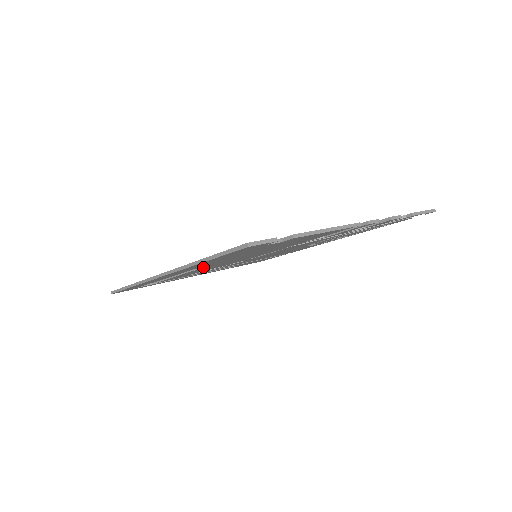
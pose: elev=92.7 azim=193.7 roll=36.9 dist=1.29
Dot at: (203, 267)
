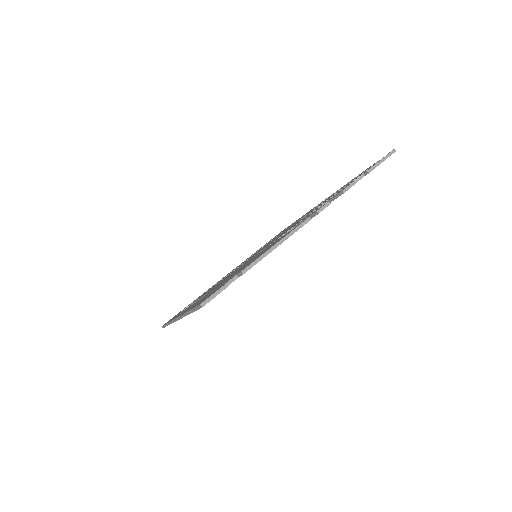
Dot at: occluded
